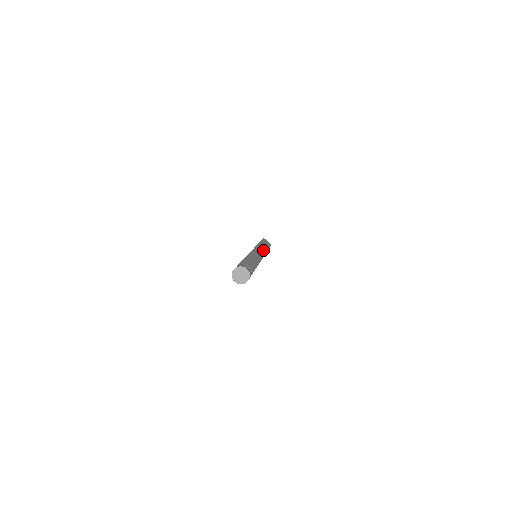
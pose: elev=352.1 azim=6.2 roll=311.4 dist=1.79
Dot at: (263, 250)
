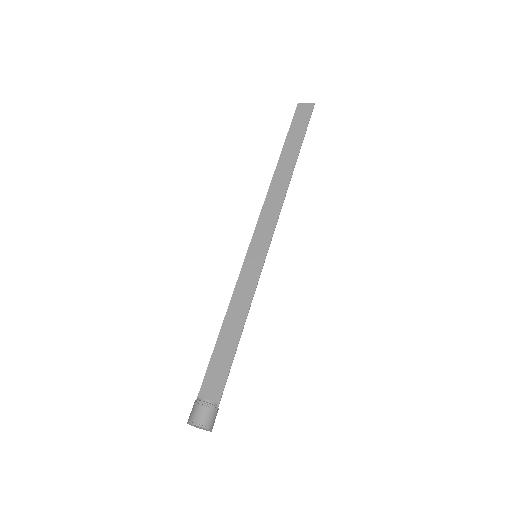
Dot at: (282, 186)
